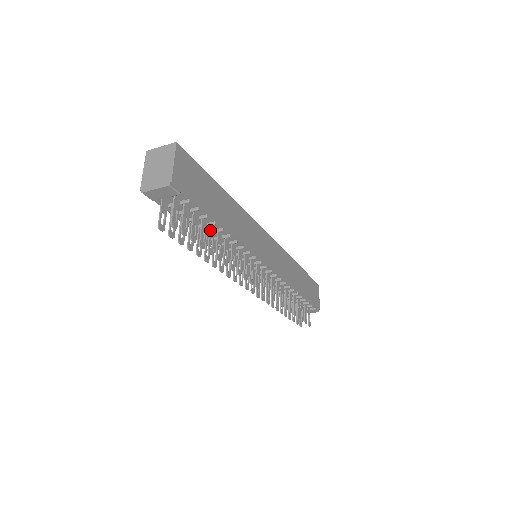
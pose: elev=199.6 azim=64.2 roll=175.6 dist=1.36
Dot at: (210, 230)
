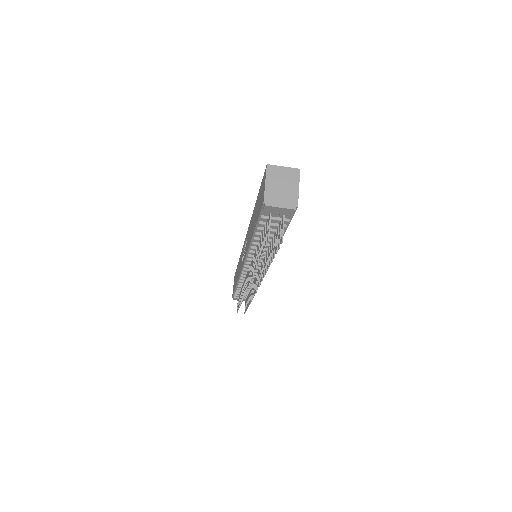
Dot at: occluded
